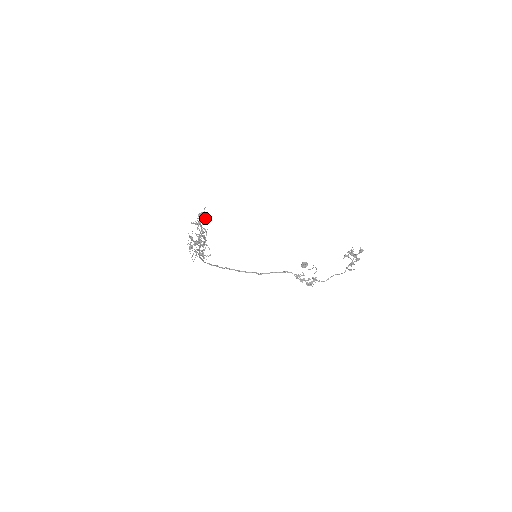
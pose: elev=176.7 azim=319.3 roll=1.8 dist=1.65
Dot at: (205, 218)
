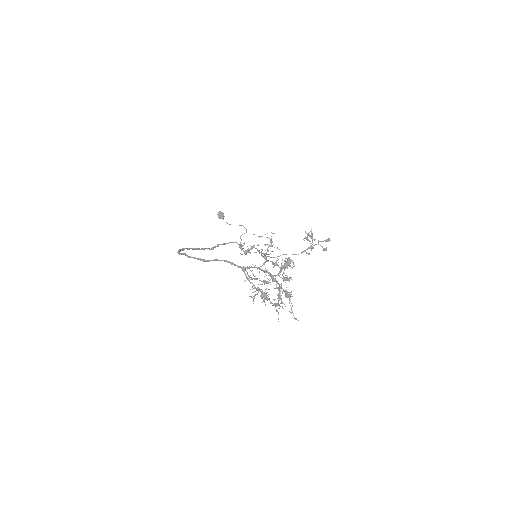
Dot at: occluded
